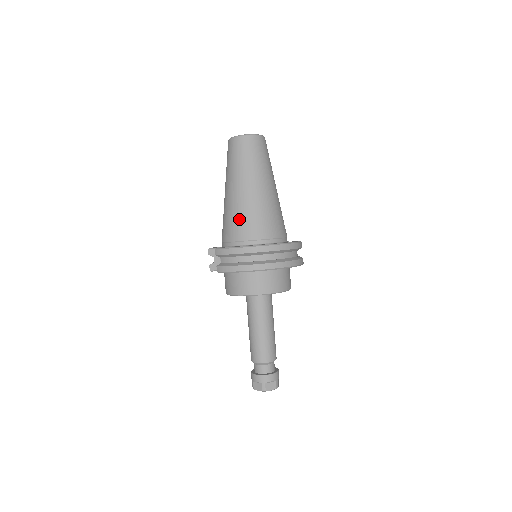
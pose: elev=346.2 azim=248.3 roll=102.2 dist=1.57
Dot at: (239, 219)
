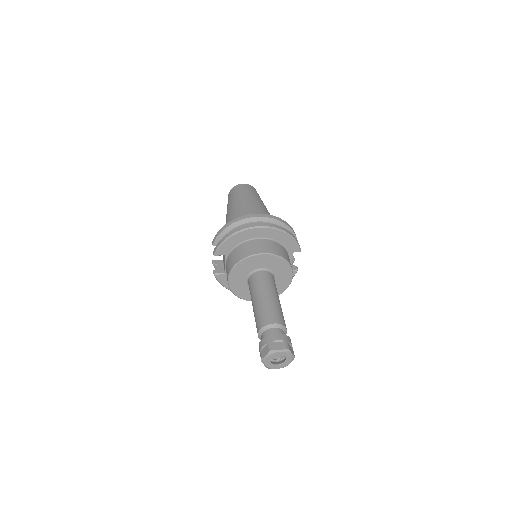
Dot at: occluded
